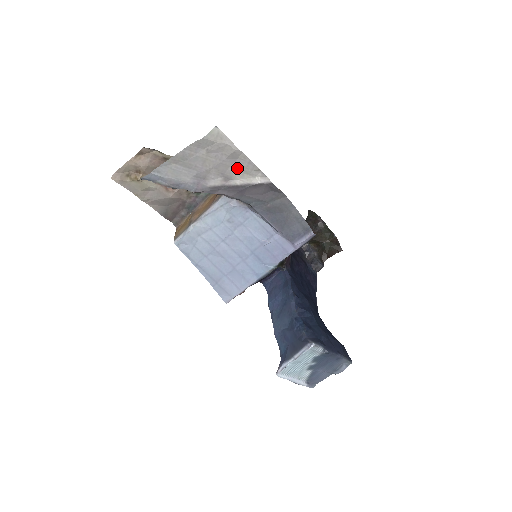
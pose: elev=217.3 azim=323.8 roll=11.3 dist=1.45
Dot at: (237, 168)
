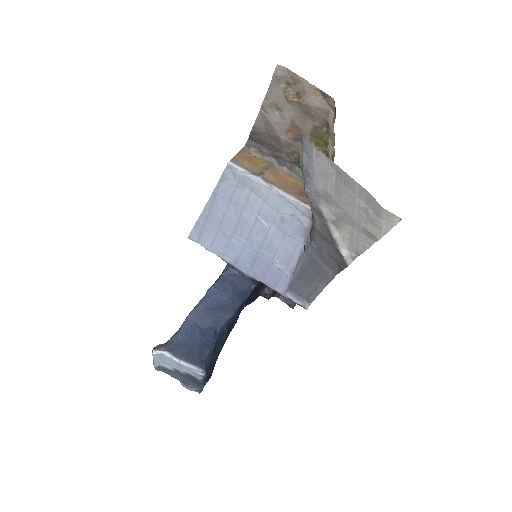
Dot at: (353, 234)
